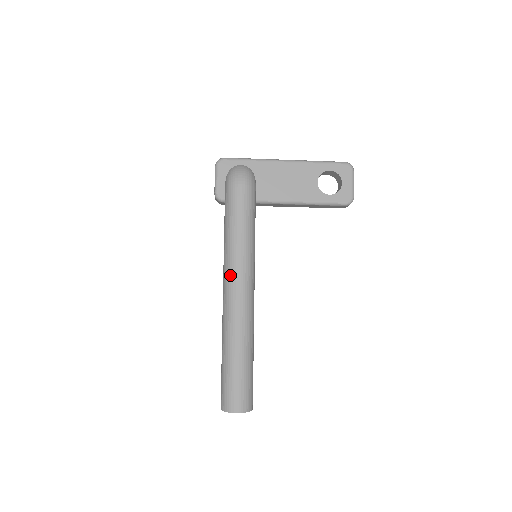
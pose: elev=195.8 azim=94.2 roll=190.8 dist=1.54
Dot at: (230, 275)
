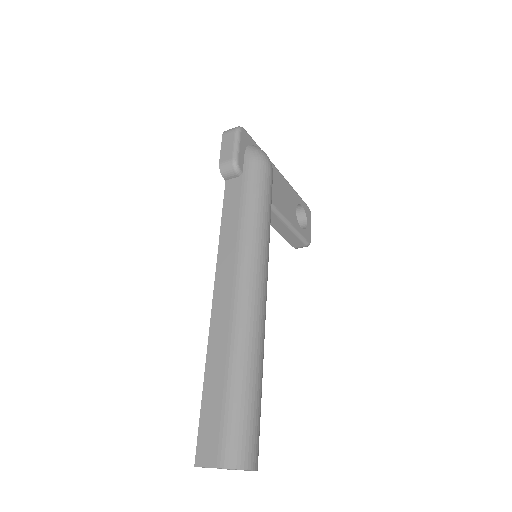
Dot at: (256, 263)
